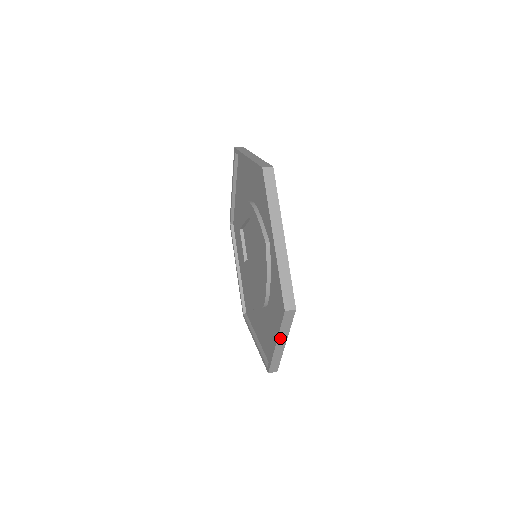
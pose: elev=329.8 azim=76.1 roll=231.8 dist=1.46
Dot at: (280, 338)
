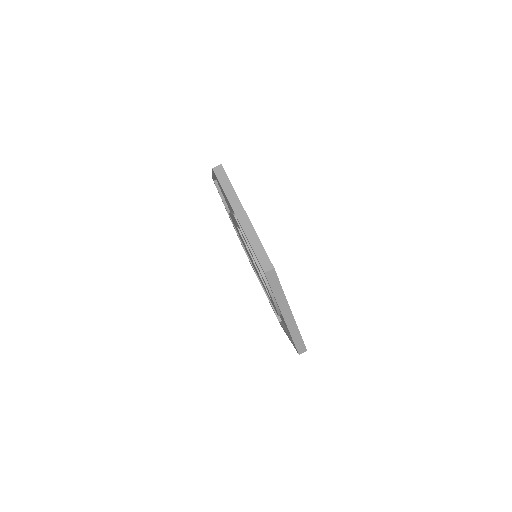
Dot at: occluded
